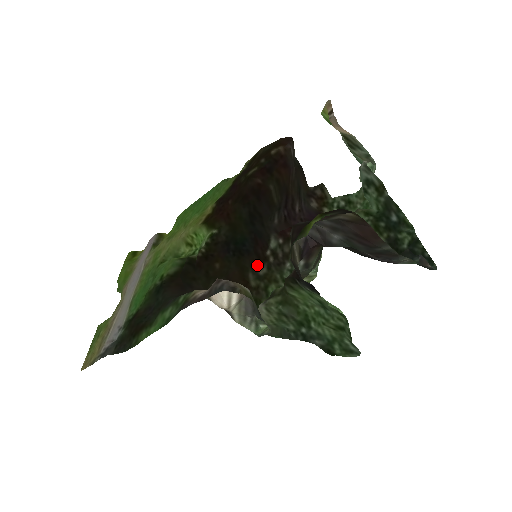
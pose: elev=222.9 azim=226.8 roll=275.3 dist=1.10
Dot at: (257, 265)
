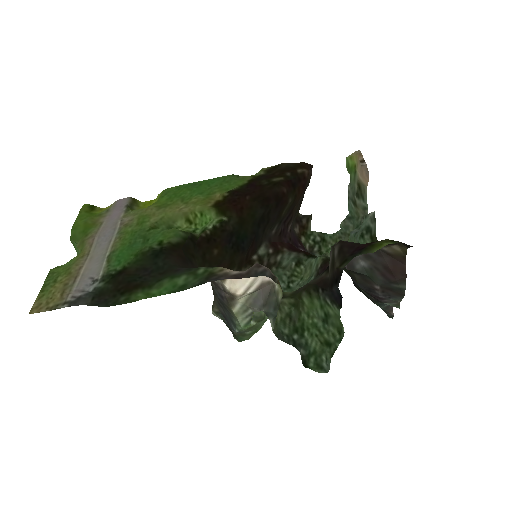
Dot at: (242, 265)
